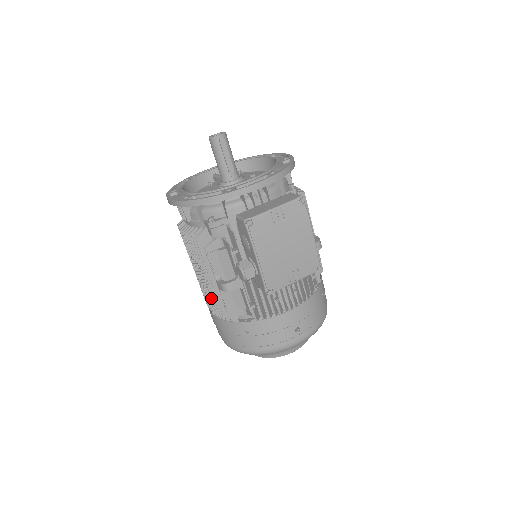
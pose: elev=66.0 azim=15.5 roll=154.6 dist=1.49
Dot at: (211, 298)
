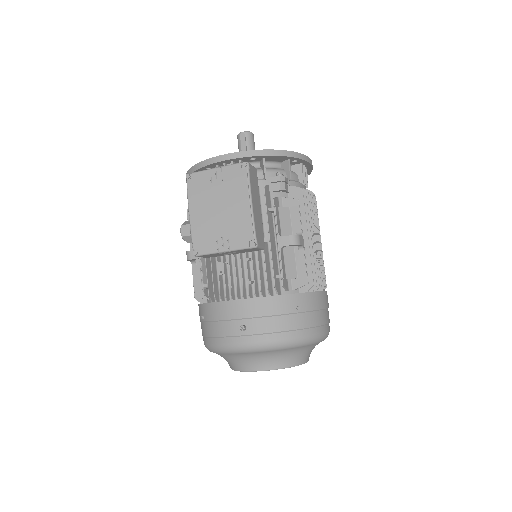
Dot at: occluded
